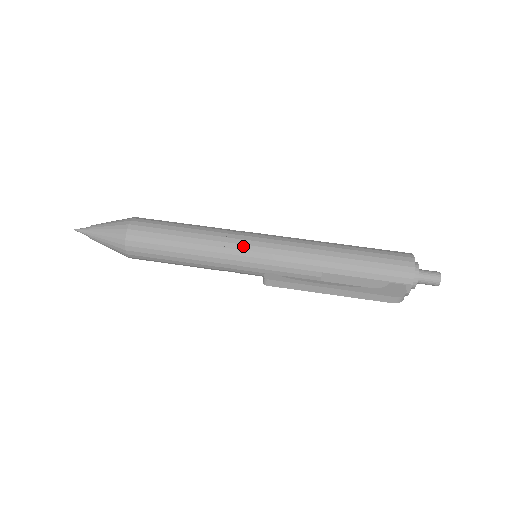
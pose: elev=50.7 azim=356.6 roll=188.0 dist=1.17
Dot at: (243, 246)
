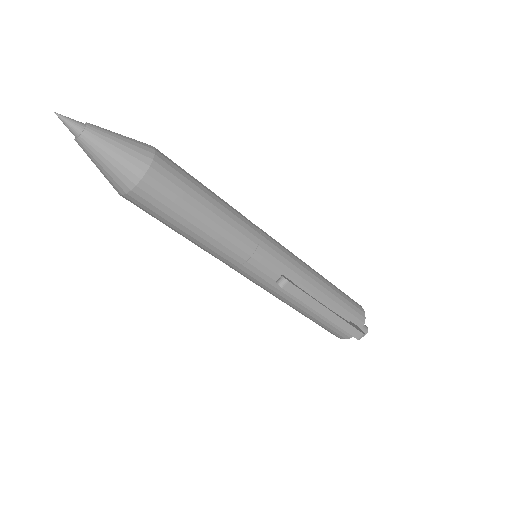
Dot at: (264, 238)
